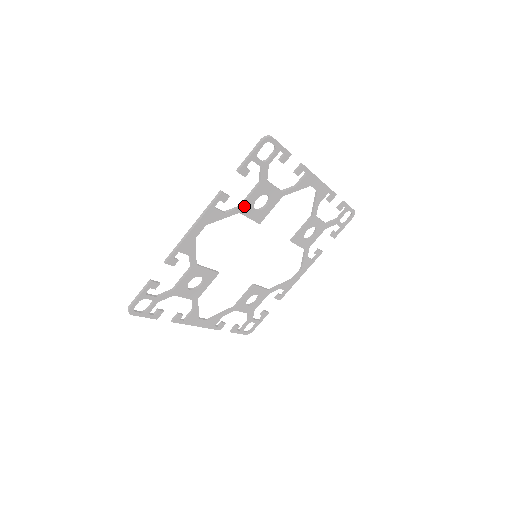
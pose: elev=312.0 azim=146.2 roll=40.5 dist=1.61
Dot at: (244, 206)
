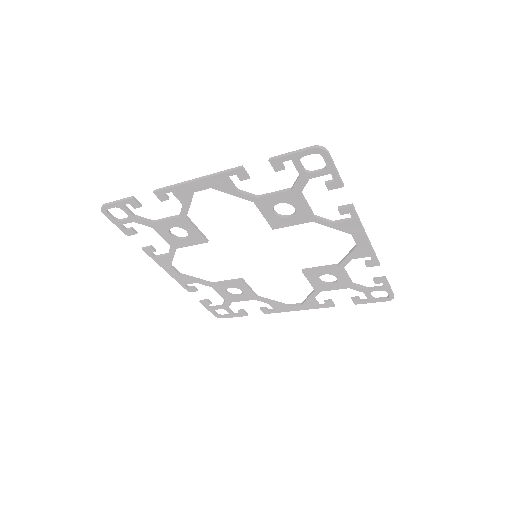
Dot at: (262, 199)
